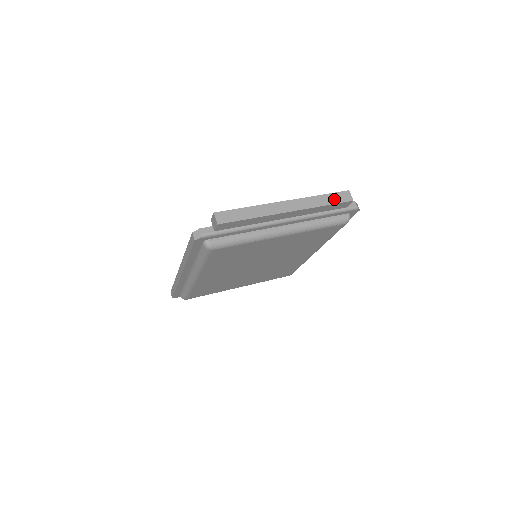
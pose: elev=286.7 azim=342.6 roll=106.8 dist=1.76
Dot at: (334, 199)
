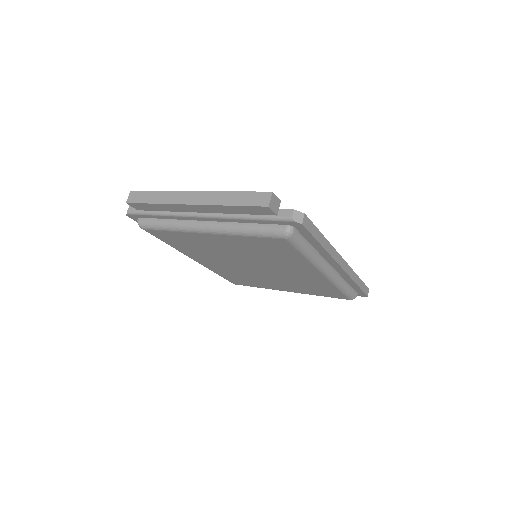
Dot at: (246, 200)
